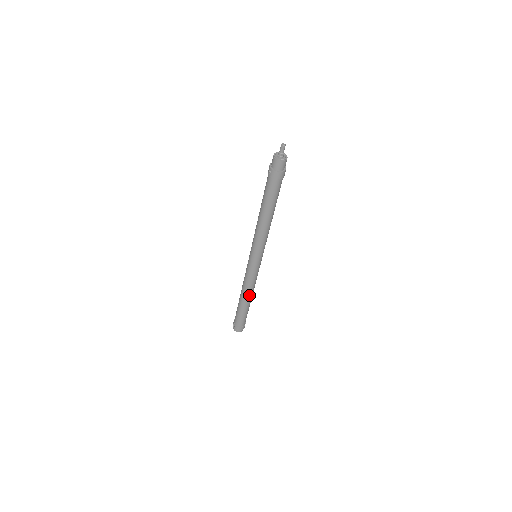
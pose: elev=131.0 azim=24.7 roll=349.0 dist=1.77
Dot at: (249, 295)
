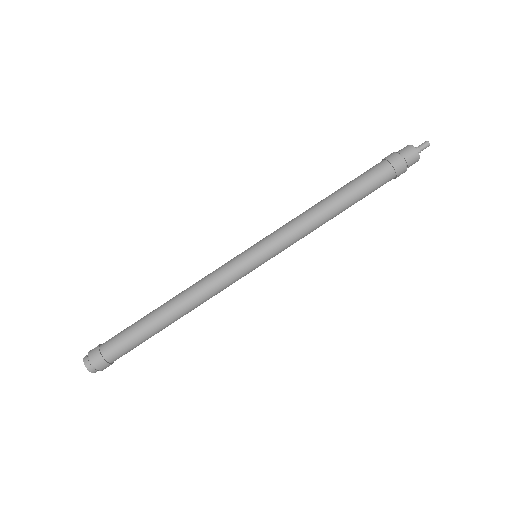
Dot at: (181, 304)
